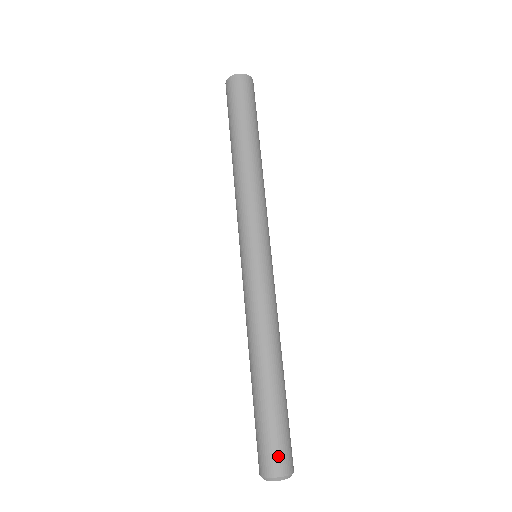
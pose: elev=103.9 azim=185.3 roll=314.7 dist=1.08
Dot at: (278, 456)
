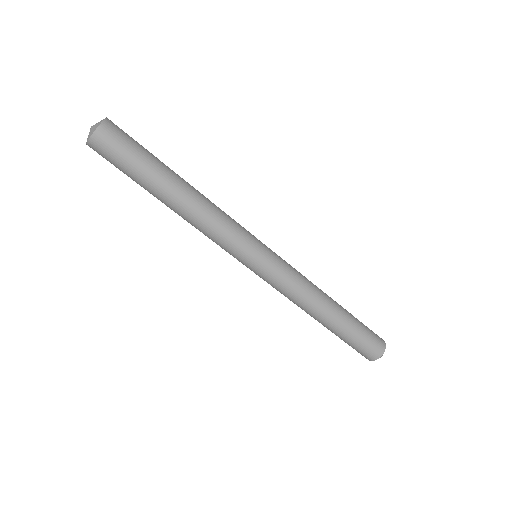
Dot at: (371, 350)
